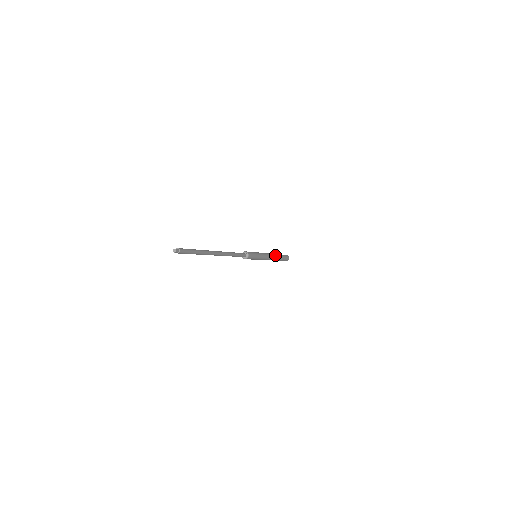
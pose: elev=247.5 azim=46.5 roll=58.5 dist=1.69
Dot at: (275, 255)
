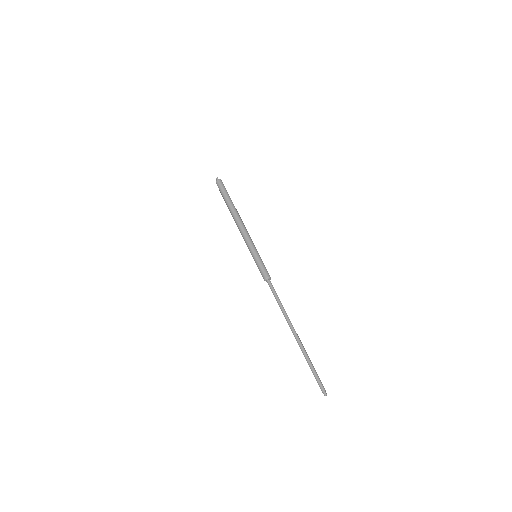
Dot at: (238, 215)
